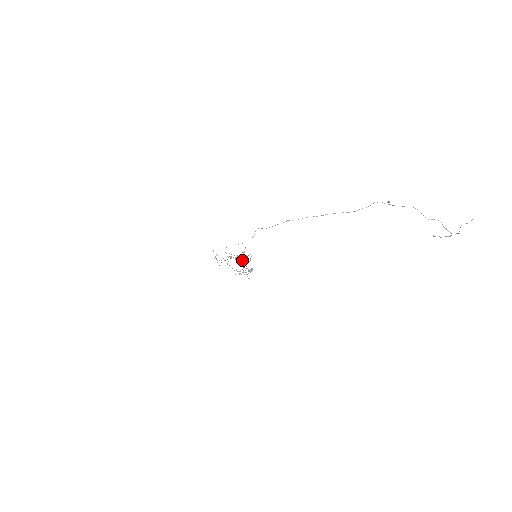
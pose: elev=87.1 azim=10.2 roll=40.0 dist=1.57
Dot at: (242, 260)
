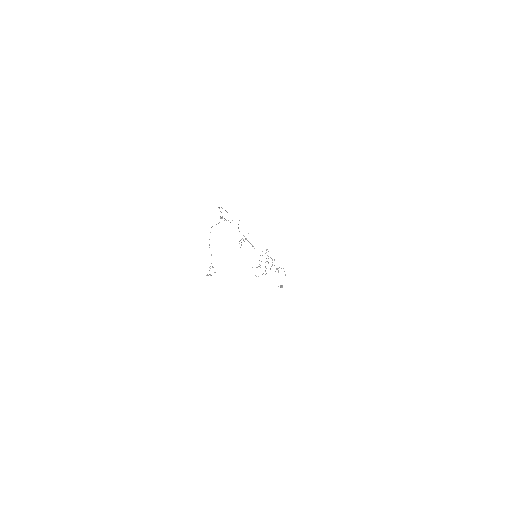
Dot at: (265, 262)
